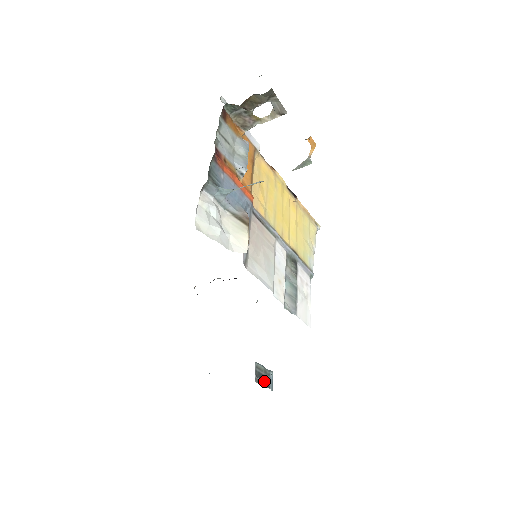
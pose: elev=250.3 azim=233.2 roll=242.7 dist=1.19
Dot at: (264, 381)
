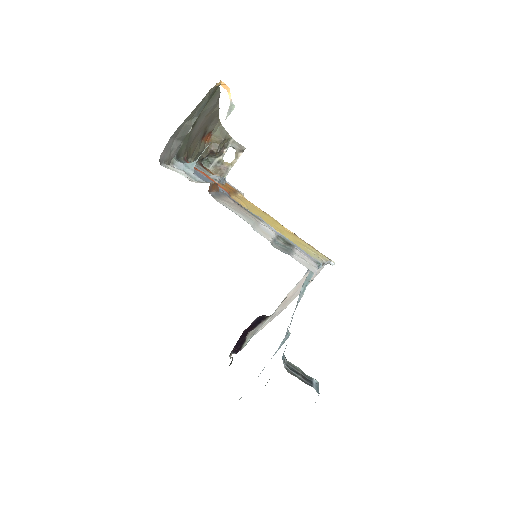
Dot at: (302, 378)
